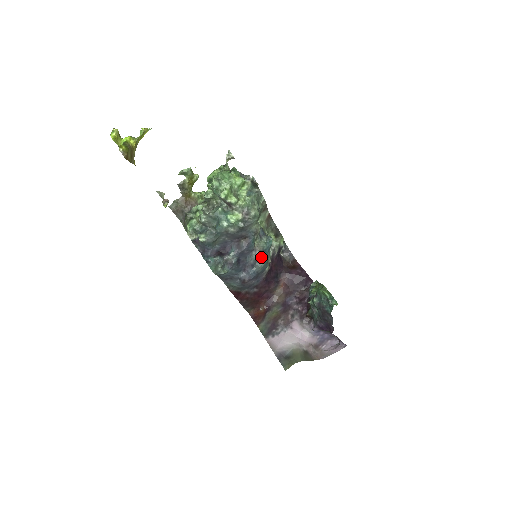
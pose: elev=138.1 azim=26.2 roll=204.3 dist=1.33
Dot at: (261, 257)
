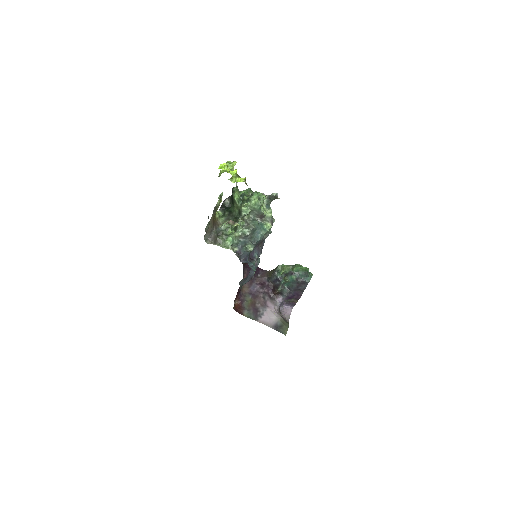
Dot at: (259, 256)
